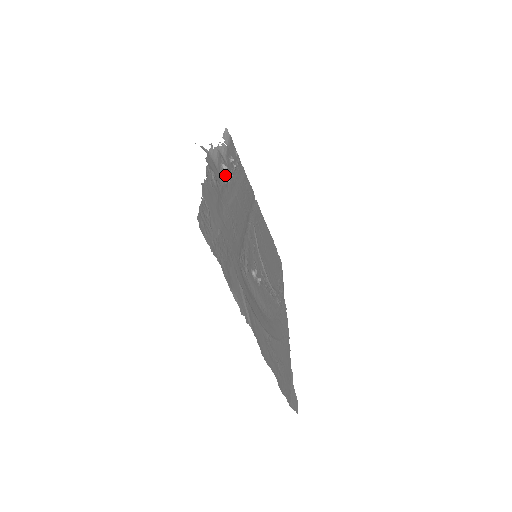
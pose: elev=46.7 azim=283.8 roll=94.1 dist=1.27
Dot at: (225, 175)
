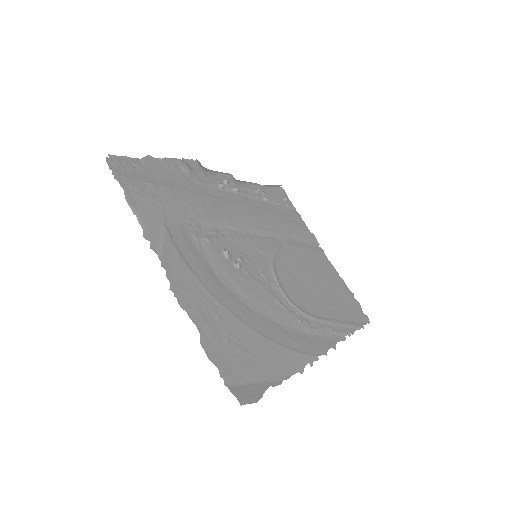
Dot at: (224, 185)
